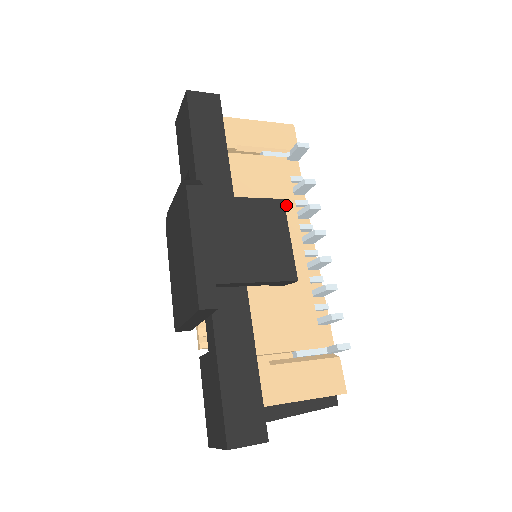
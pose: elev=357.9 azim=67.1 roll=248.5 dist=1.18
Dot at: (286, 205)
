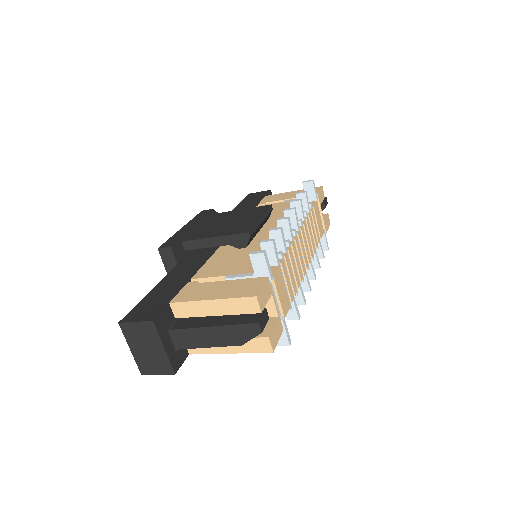
Dot at: occluded
